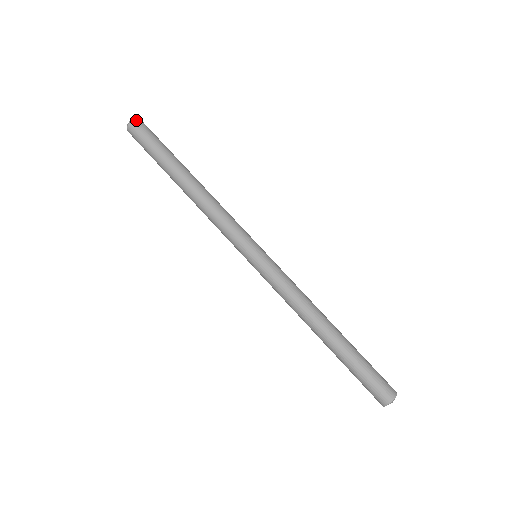
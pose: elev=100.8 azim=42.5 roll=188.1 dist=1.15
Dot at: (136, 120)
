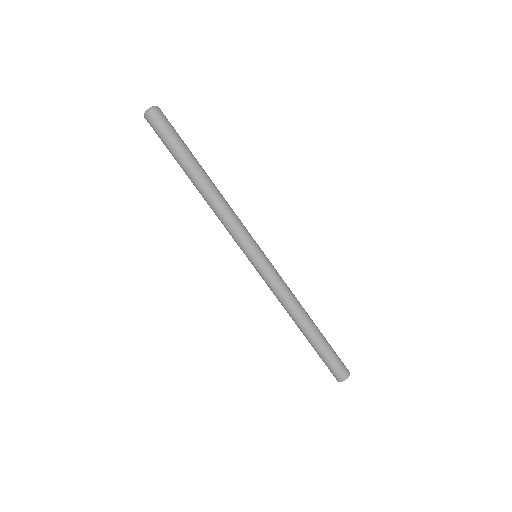
Dot at: (157, 108)
